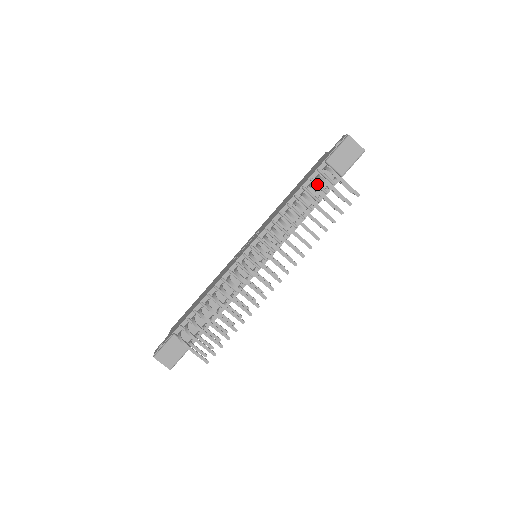
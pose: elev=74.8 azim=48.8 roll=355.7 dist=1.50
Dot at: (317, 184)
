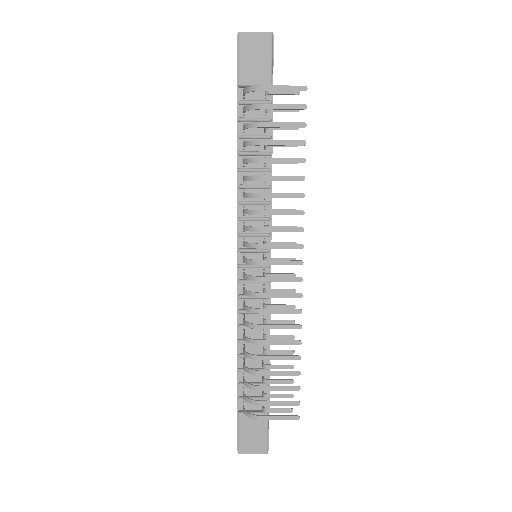
Dot at: (251, 119)
